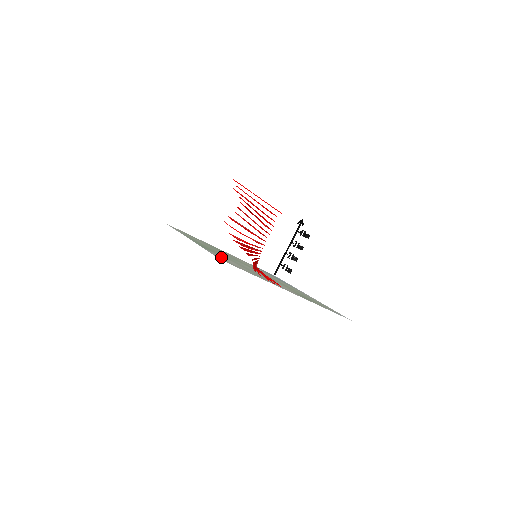
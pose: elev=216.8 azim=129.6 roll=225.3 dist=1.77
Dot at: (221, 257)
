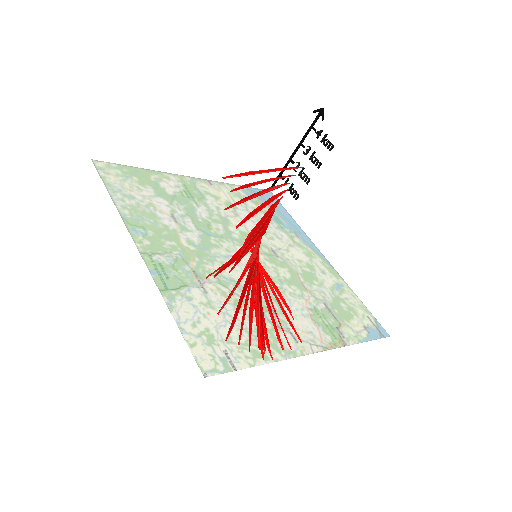
Dot at: (201, 319)
